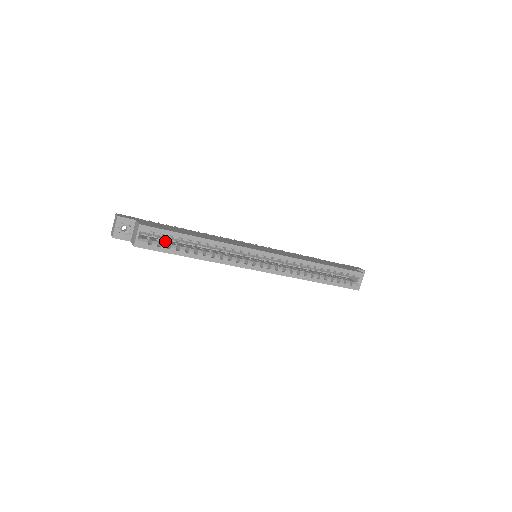
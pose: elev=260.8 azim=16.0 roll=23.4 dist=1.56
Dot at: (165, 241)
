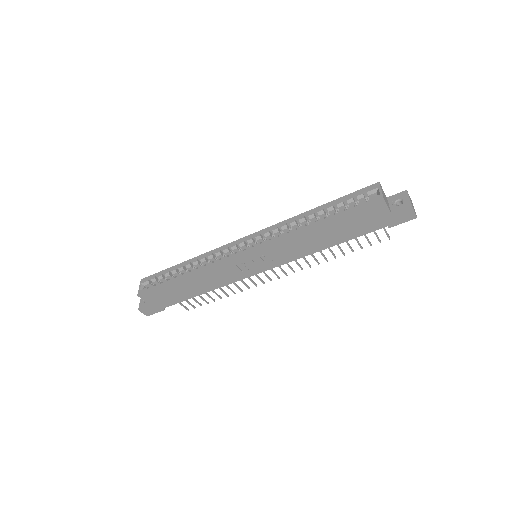
Dot at: occluded
